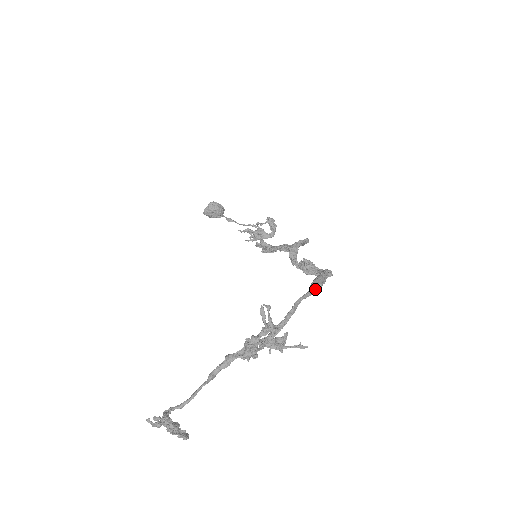
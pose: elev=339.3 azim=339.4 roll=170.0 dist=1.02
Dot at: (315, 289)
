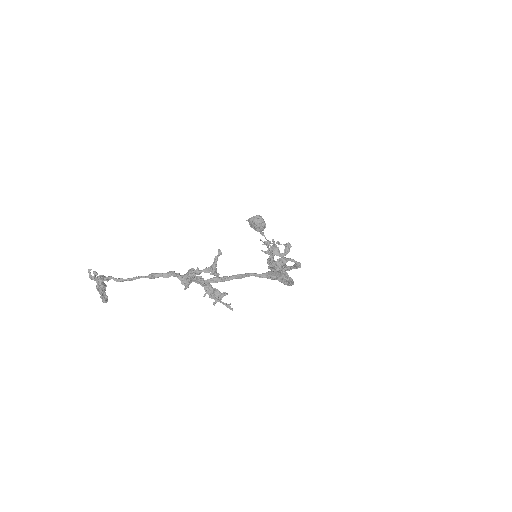
Dot at: (268, 276)
